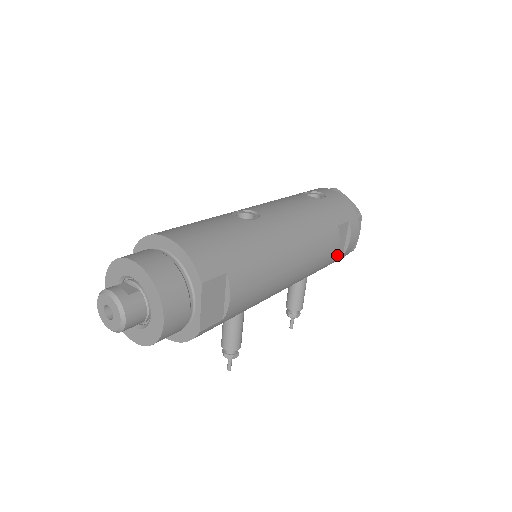
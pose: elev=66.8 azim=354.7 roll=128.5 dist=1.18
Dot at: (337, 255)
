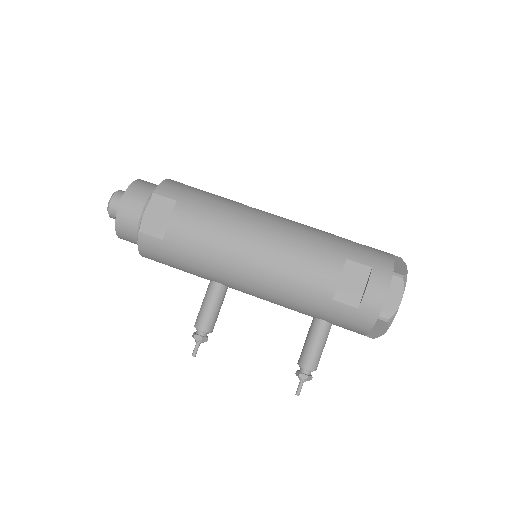
Dot at: (345, 300)
